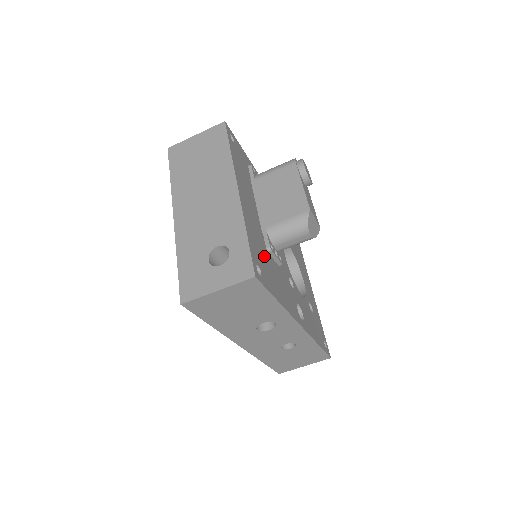
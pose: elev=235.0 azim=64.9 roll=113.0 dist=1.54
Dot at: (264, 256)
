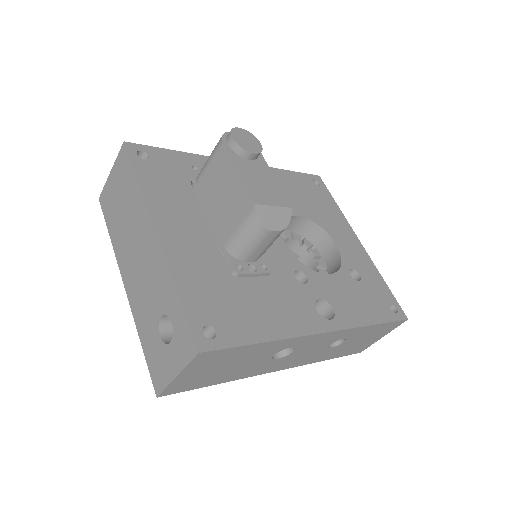
Dot at: (226, 293)
